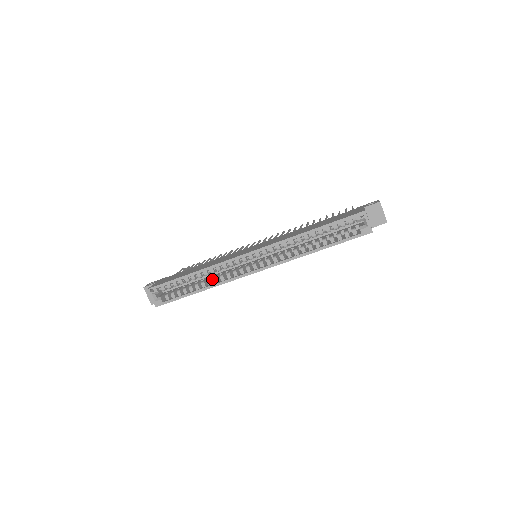
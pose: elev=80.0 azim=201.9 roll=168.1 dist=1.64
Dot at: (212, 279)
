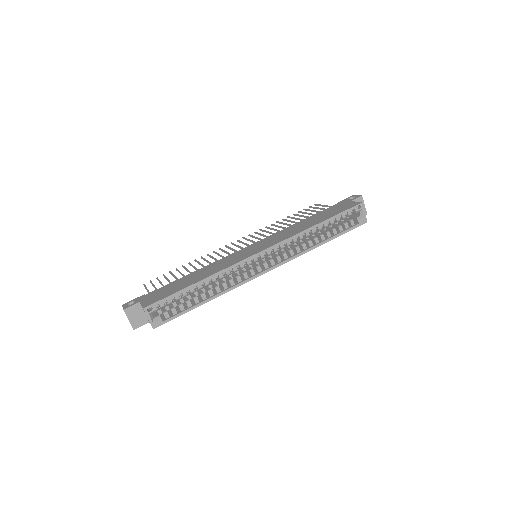
Dot at: (217, 286)
